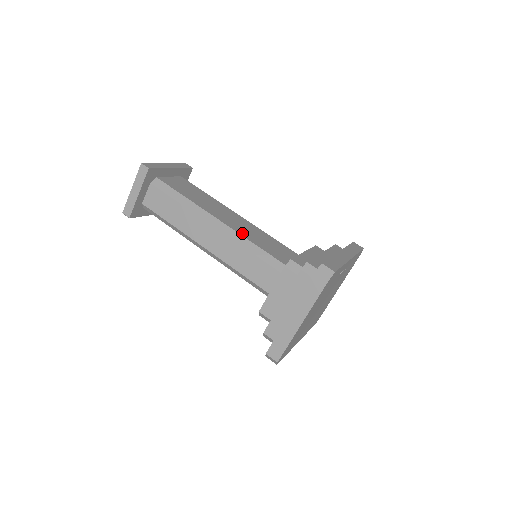
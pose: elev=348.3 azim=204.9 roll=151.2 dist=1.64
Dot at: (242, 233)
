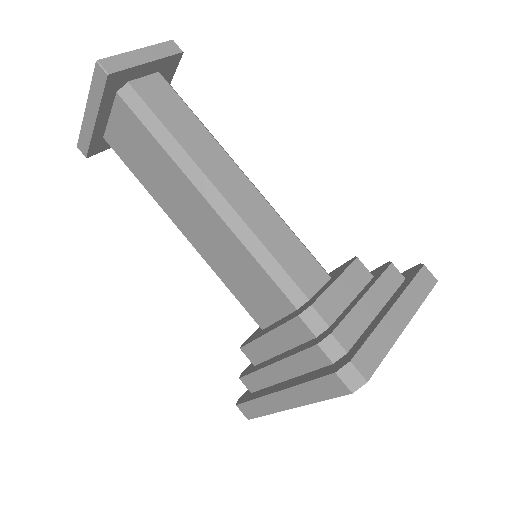
Dot at: occluded
